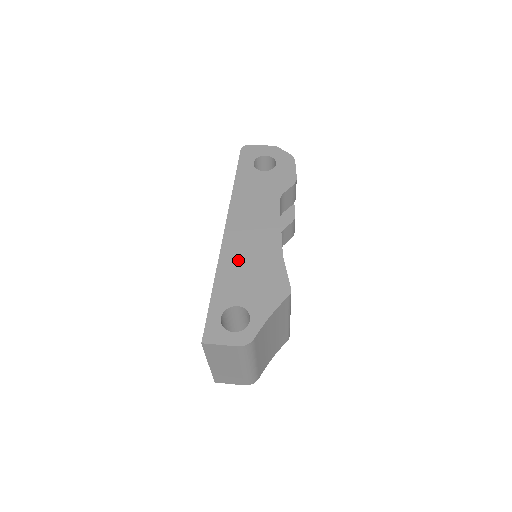
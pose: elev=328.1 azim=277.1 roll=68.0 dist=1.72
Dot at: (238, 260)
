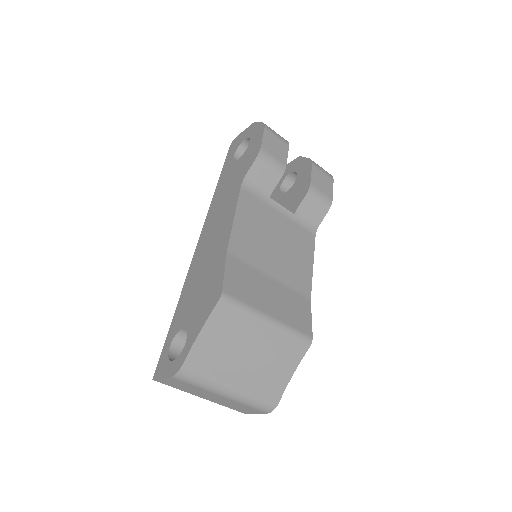
Dot at: (196, 275)
